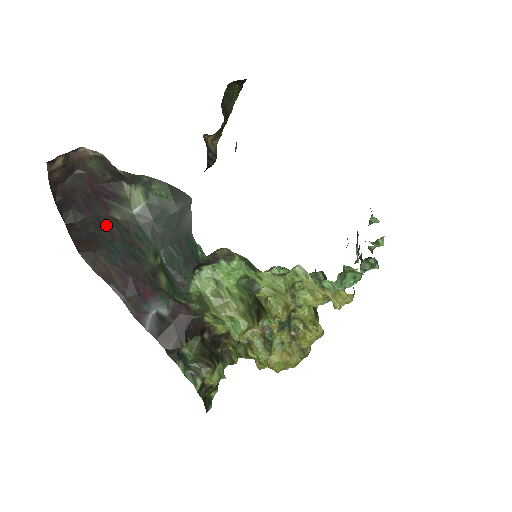
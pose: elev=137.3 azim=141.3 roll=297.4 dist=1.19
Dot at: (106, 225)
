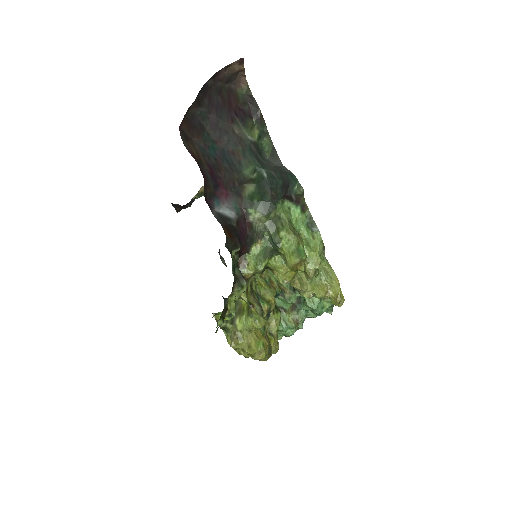
Dot at: (220, 129)
